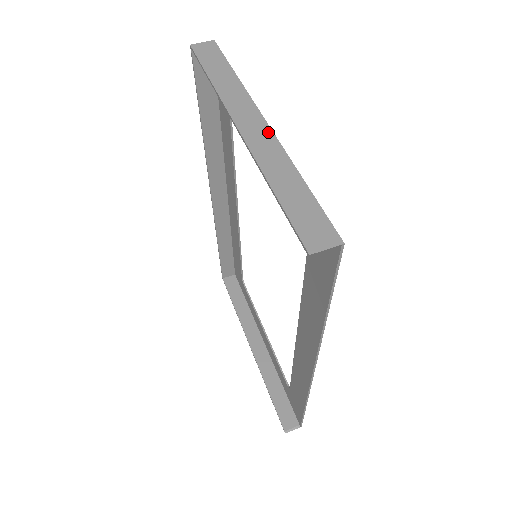
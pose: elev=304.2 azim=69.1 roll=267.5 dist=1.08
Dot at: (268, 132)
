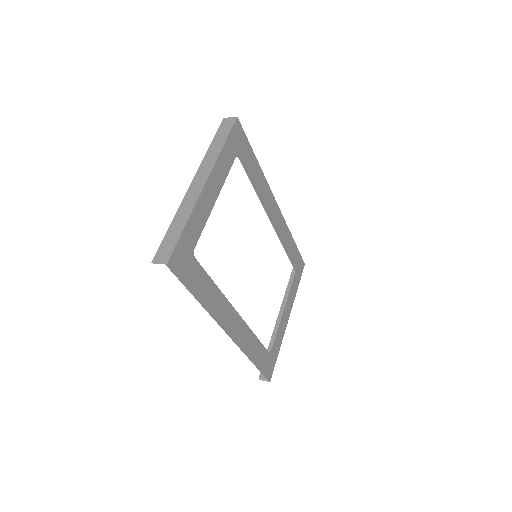
Dot at: (199, 191)
